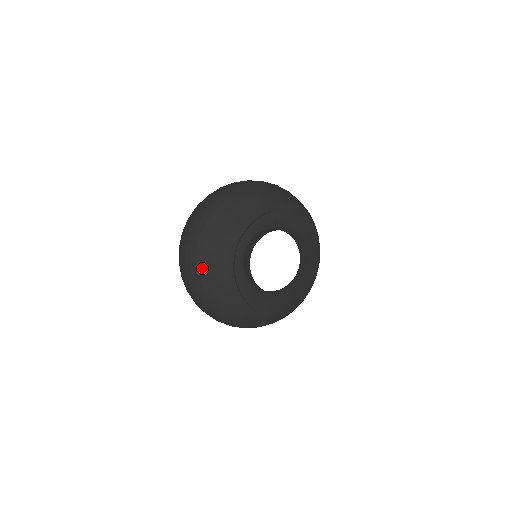
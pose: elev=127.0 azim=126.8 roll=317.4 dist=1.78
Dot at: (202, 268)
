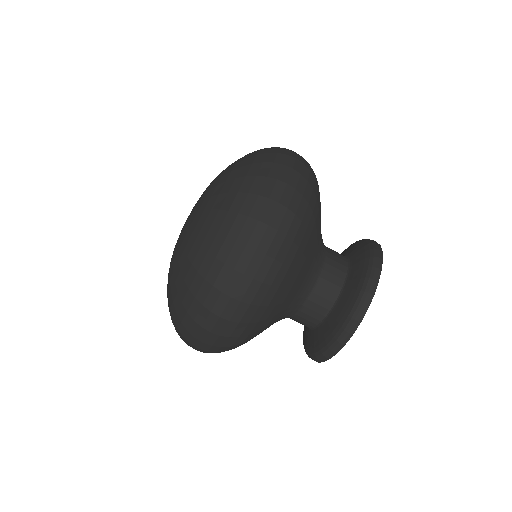
Dot at: (247, 341)
